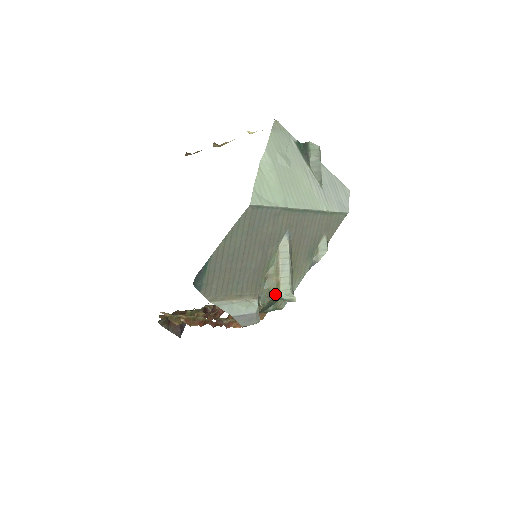
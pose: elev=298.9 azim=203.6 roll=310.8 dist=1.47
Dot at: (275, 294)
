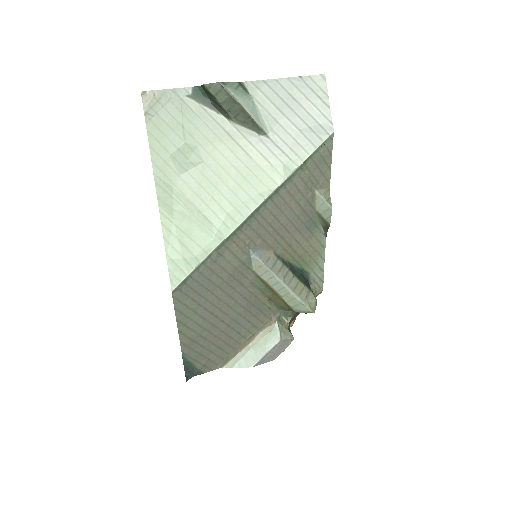
Dot at: occluded
